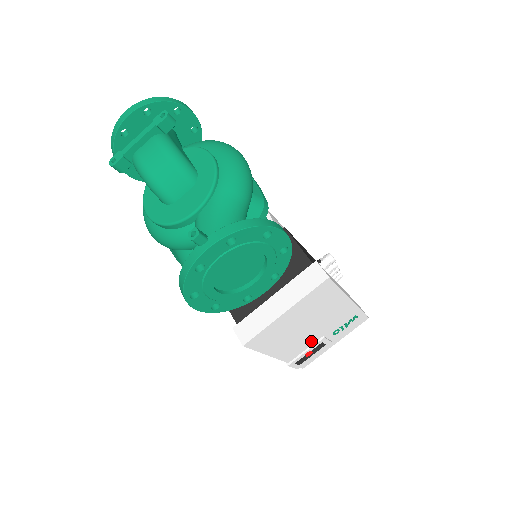
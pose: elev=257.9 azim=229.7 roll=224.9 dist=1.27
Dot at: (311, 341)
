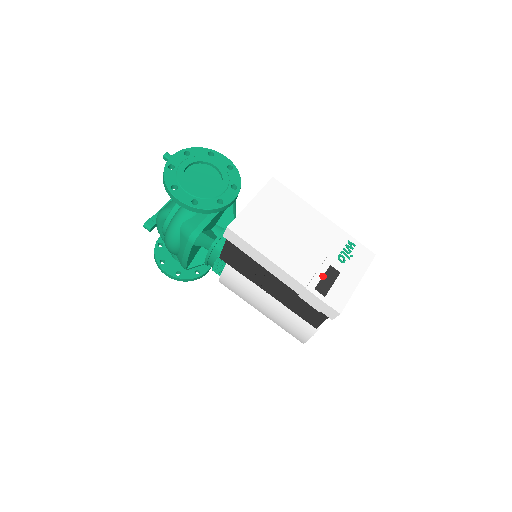
Dot at: (314, 260)
